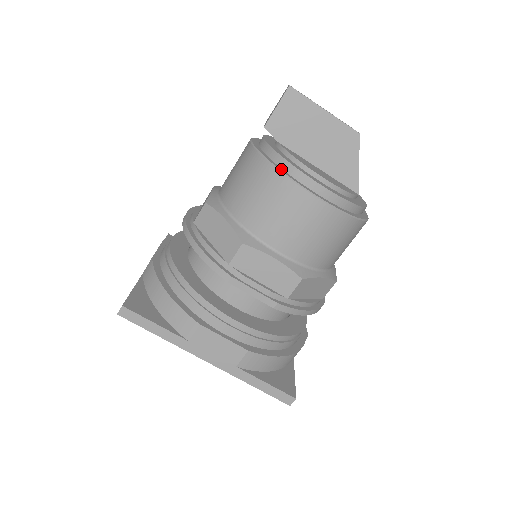
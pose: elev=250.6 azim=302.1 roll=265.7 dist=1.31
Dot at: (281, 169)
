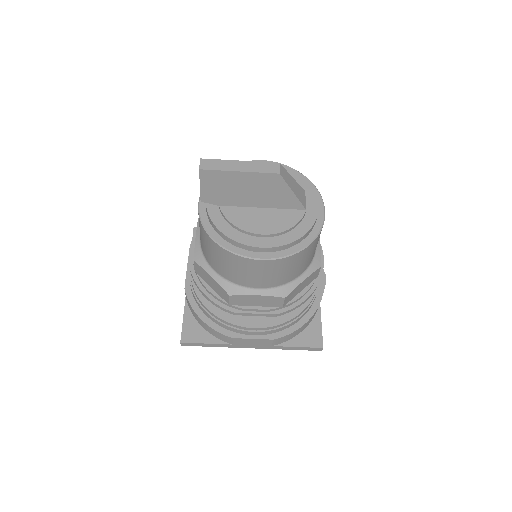
Dot at: (227, 244)
